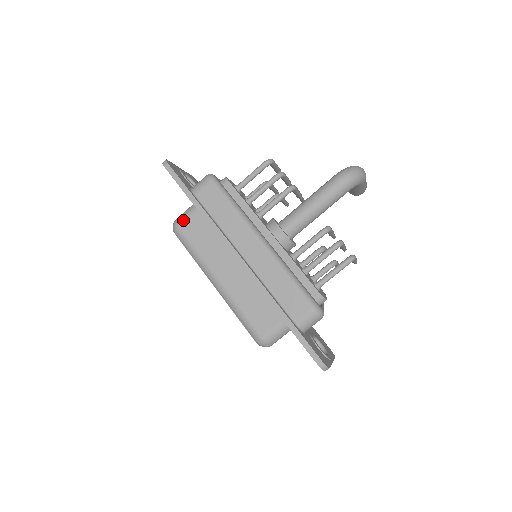
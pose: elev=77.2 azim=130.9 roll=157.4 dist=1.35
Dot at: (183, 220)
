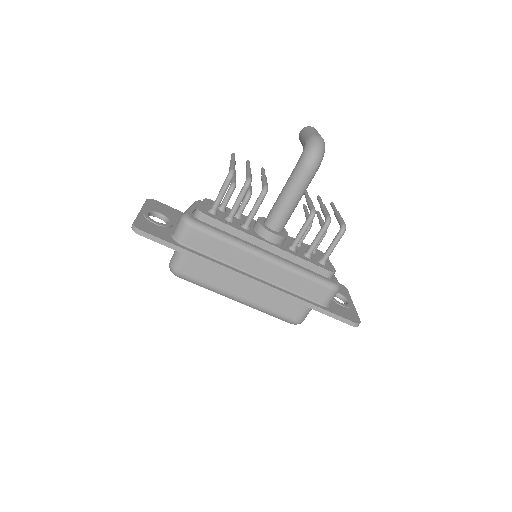
Dot at: (180, 265)
